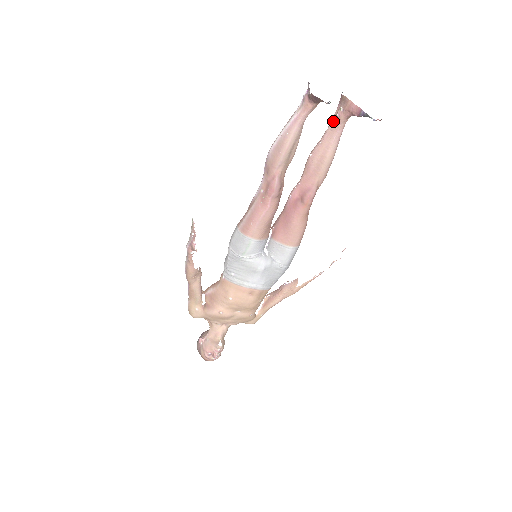
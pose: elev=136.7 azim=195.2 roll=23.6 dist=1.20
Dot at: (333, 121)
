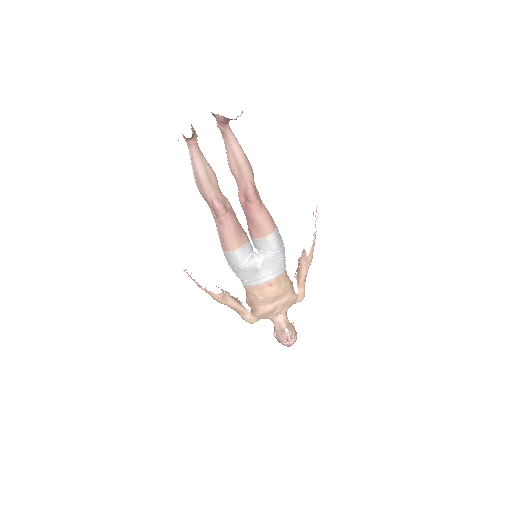
Dot at: occluded
